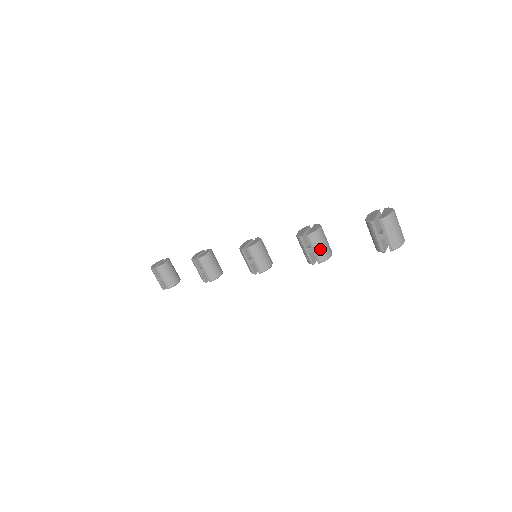
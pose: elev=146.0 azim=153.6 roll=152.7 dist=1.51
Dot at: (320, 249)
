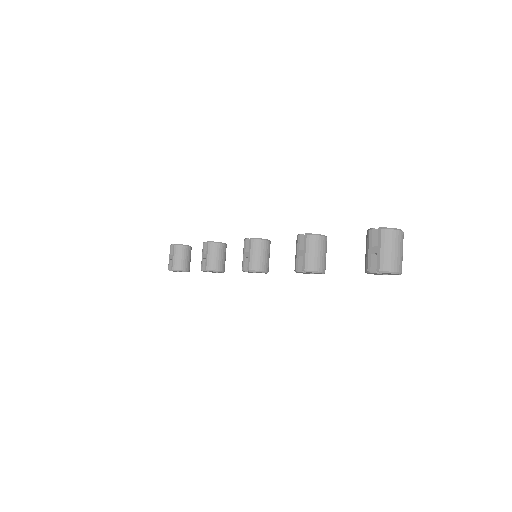
Dot at: (311, 255)
